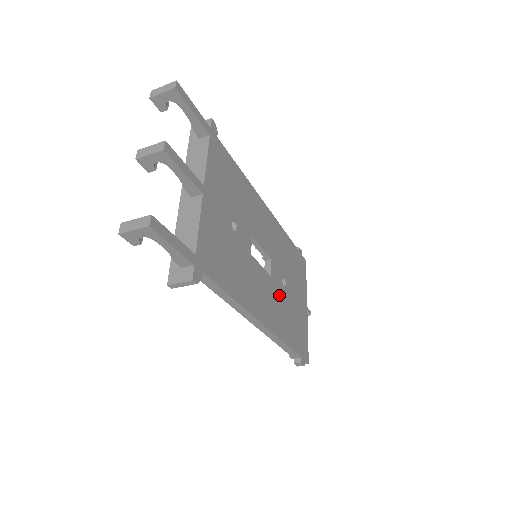
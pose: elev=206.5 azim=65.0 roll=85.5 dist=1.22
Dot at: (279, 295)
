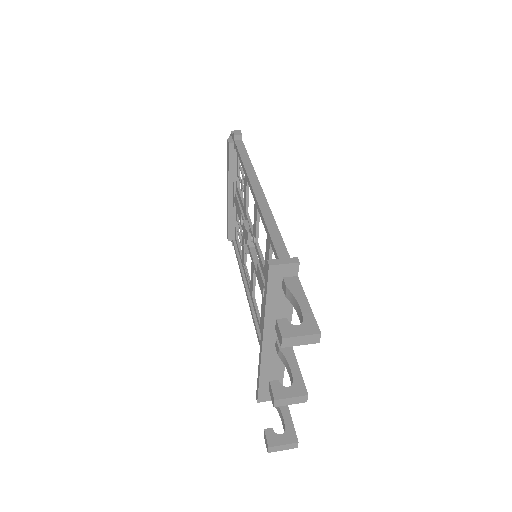
Dot at: occluded
